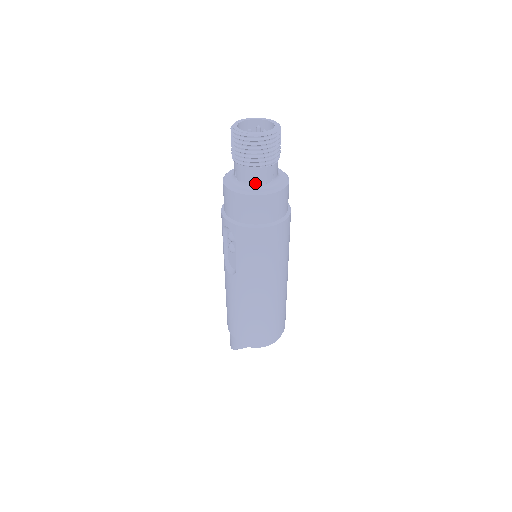
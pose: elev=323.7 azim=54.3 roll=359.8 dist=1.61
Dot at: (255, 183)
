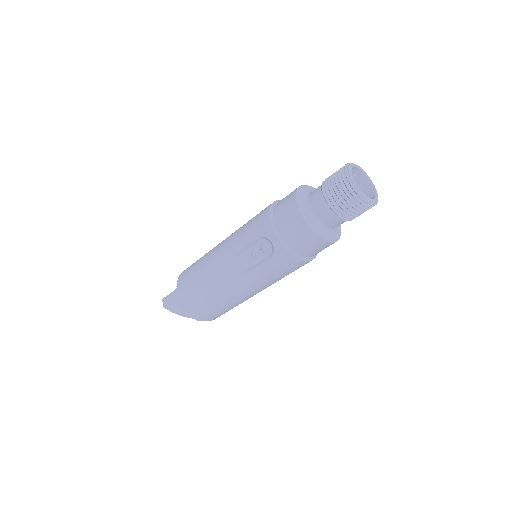
Dot at: (328, 227)
